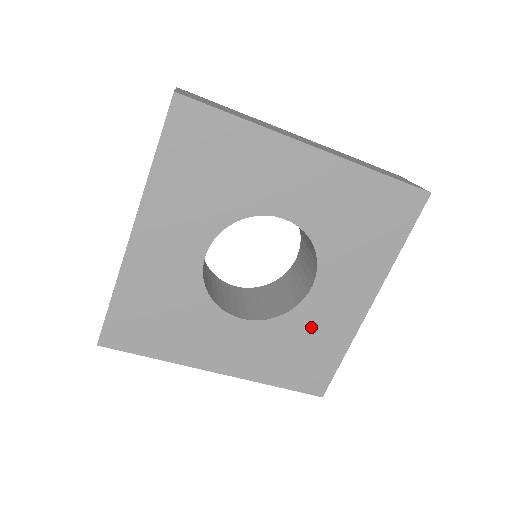
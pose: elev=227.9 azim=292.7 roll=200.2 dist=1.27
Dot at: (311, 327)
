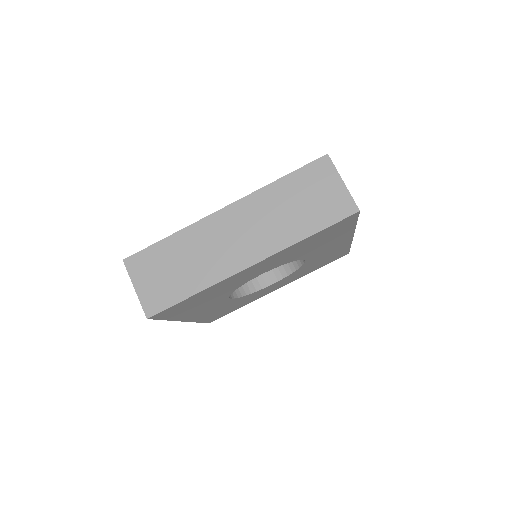
Dot at: occluded
